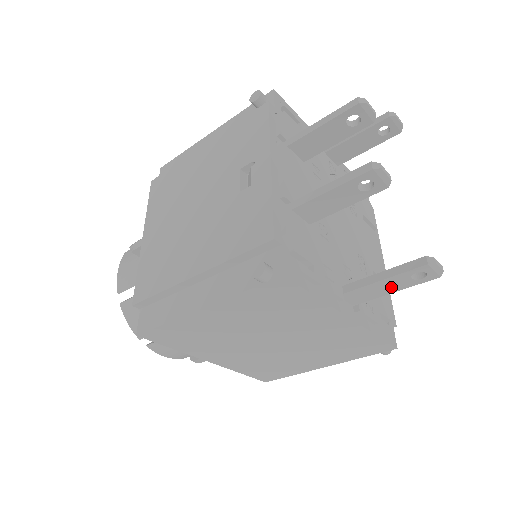
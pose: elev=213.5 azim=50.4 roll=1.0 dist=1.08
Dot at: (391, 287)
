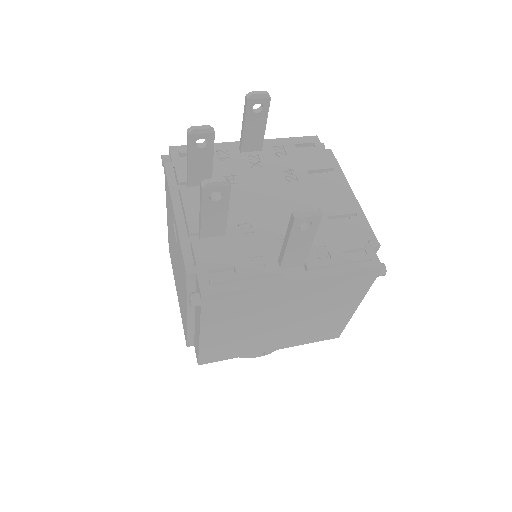
Dot at: (303, 243)
